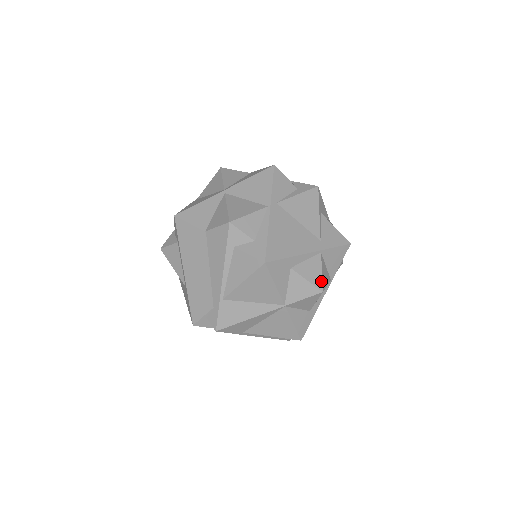
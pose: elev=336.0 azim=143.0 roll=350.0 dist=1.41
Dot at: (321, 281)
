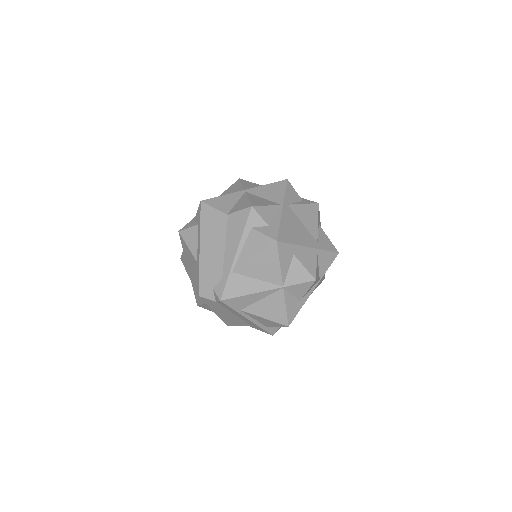
Dot at: (315, 272)
